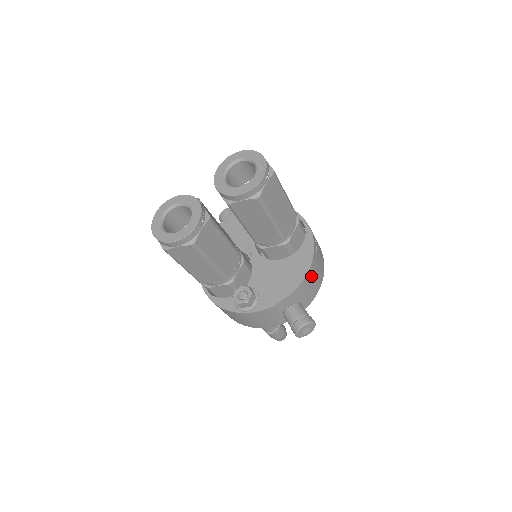
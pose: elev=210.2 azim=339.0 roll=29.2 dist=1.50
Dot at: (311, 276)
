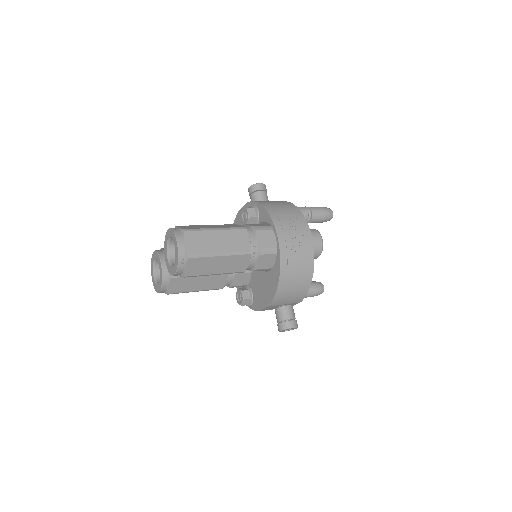
Dot at: (284, 292)
